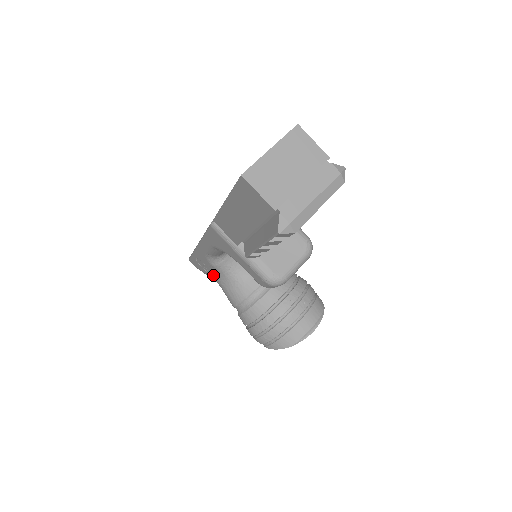
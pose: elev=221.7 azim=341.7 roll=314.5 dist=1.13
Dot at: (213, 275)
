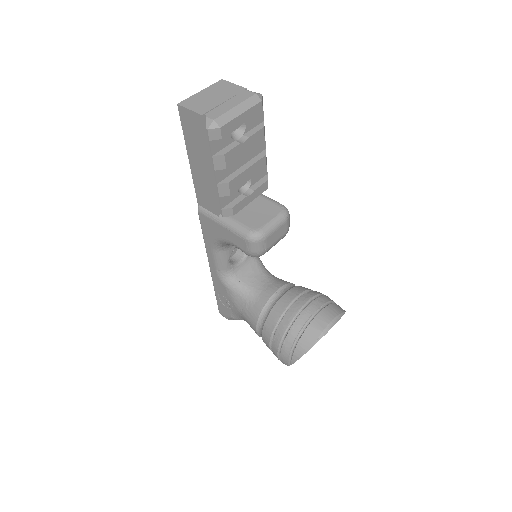
Dot at: (233, 305)
